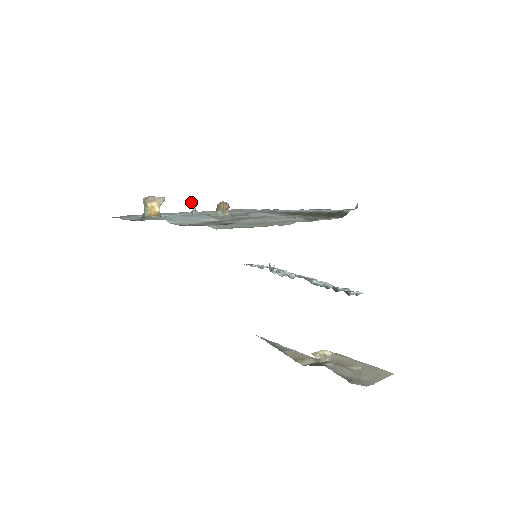
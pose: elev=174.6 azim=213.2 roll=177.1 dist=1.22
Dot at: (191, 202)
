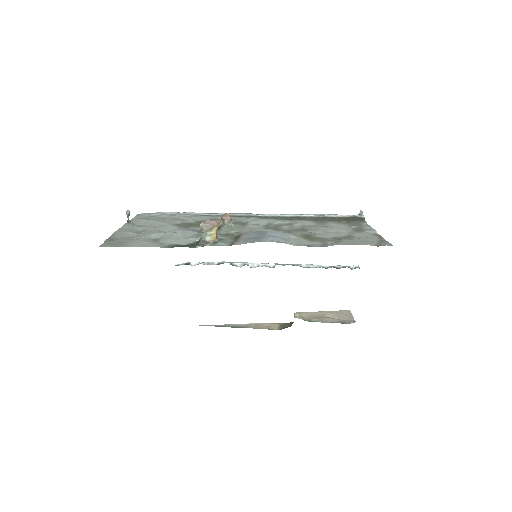
Dot at: (127, 211)
